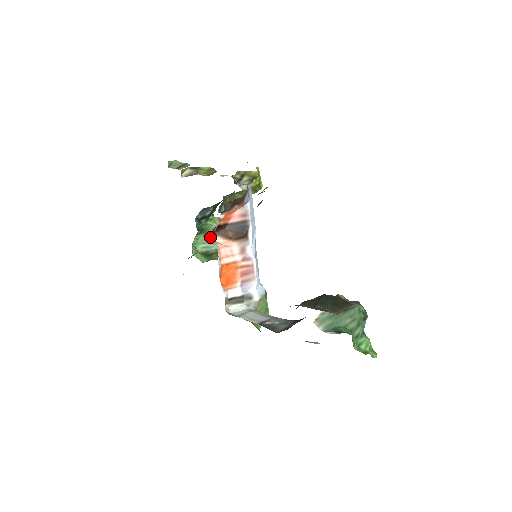
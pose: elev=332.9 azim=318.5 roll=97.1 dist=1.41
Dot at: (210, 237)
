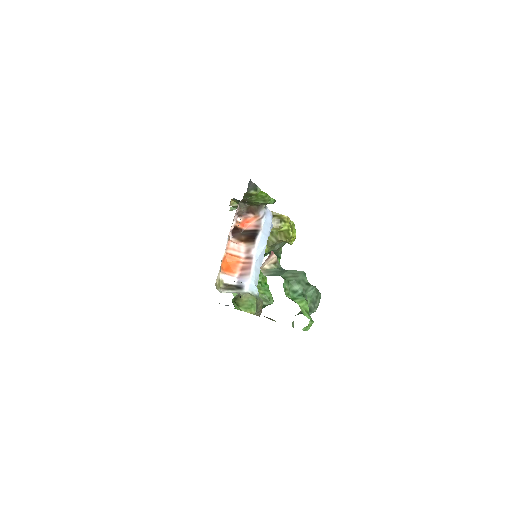
Dot at: occluded
